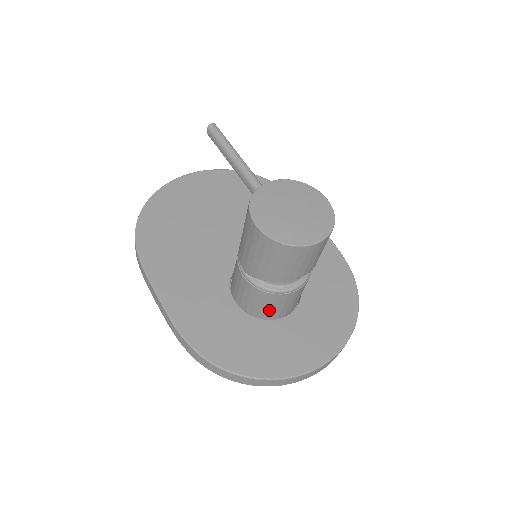
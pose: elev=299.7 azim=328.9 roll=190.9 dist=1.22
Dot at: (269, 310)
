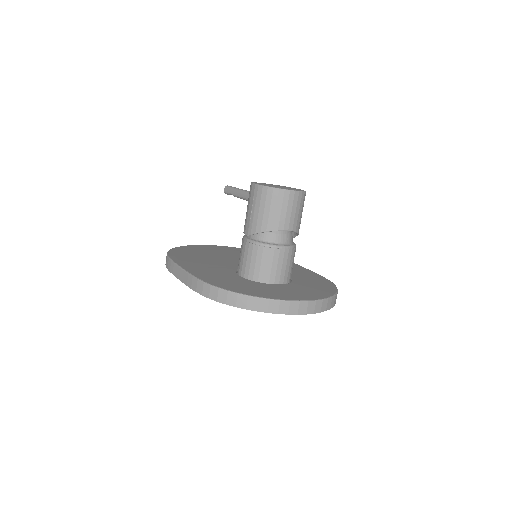
Dot at: (266, 271)
